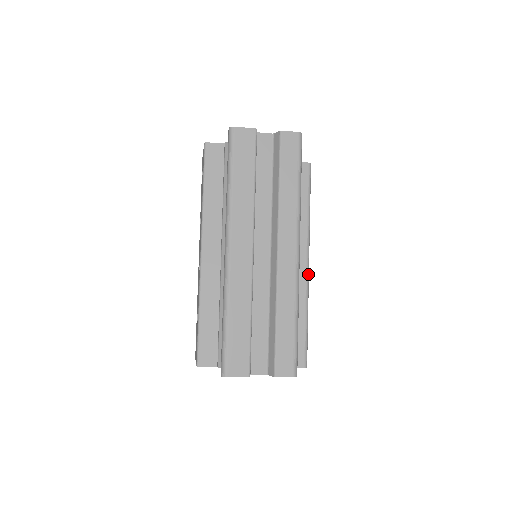
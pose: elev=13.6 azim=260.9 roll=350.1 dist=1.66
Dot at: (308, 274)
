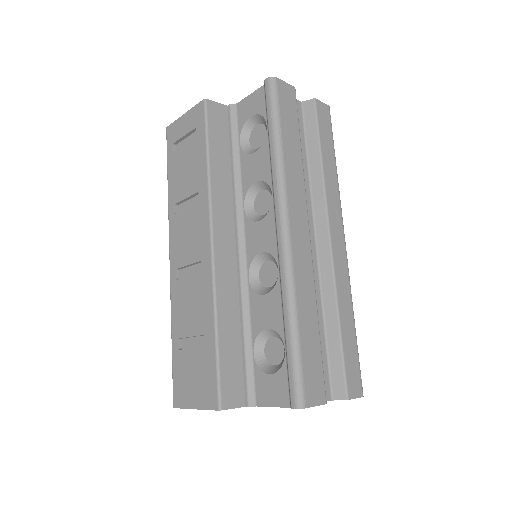
Dot at: occluded
